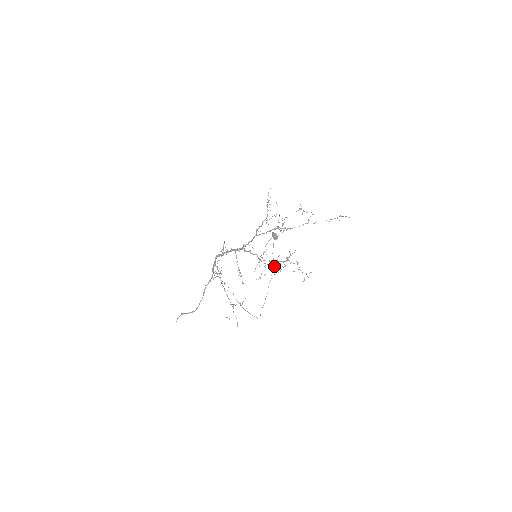
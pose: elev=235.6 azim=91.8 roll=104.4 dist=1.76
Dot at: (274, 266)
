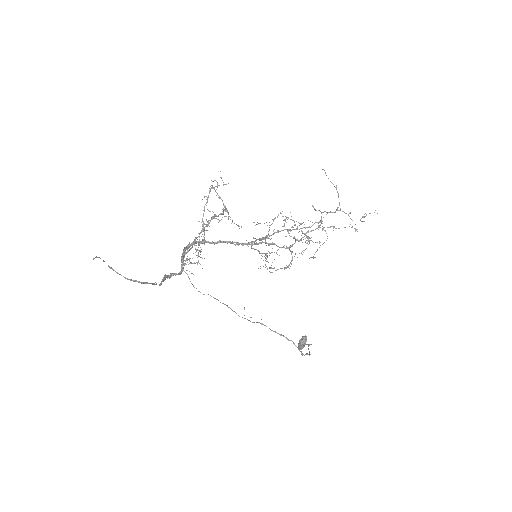
Dot at: occluded
